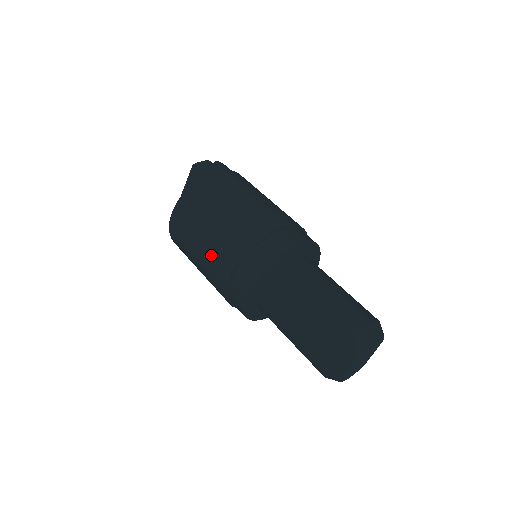
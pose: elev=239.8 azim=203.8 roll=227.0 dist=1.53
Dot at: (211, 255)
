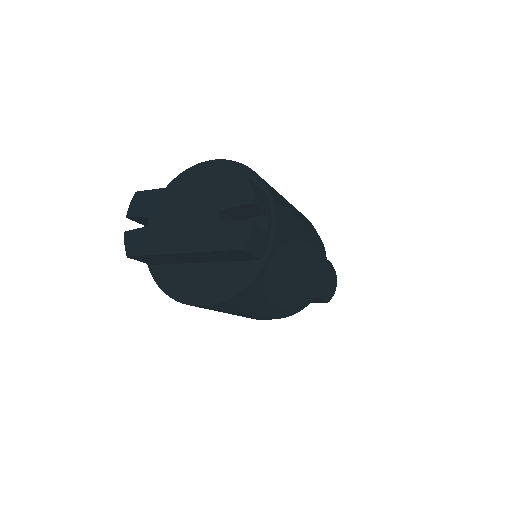
Dot at: occluded
